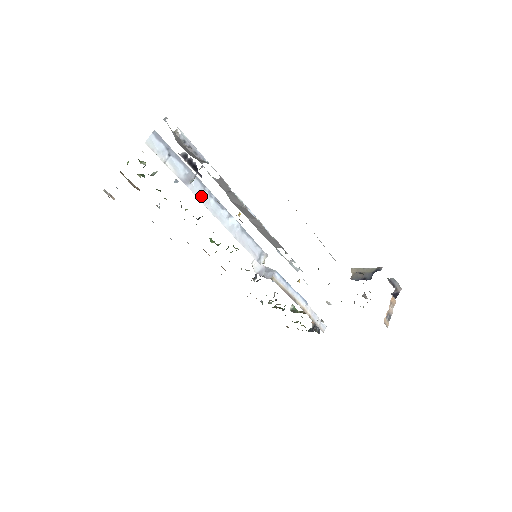
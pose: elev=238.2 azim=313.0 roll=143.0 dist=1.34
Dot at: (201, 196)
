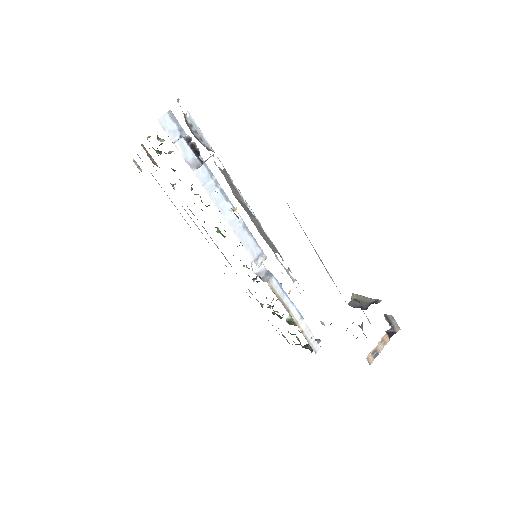
Dot at: (206, 183)
